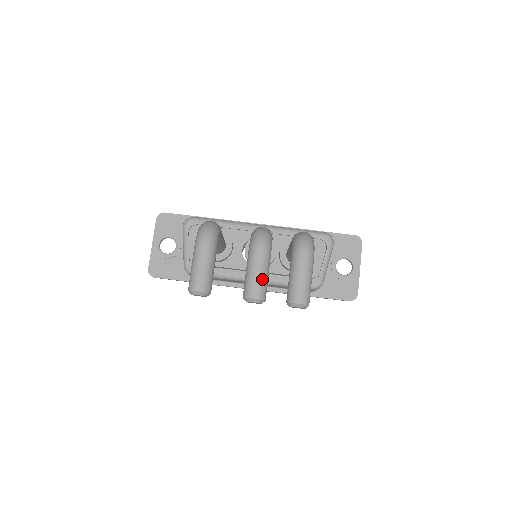
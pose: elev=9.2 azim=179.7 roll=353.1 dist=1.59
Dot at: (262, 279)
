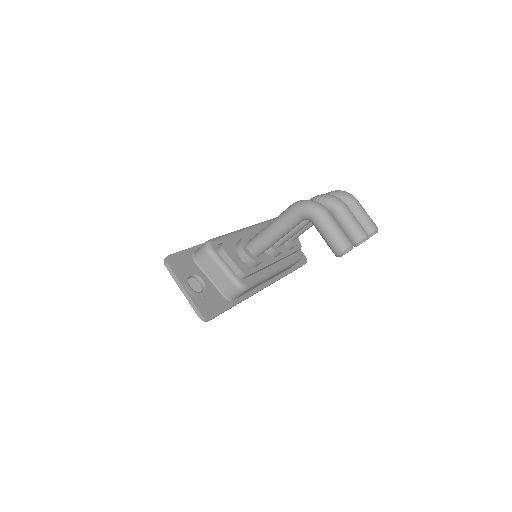
Dot at: occluded
